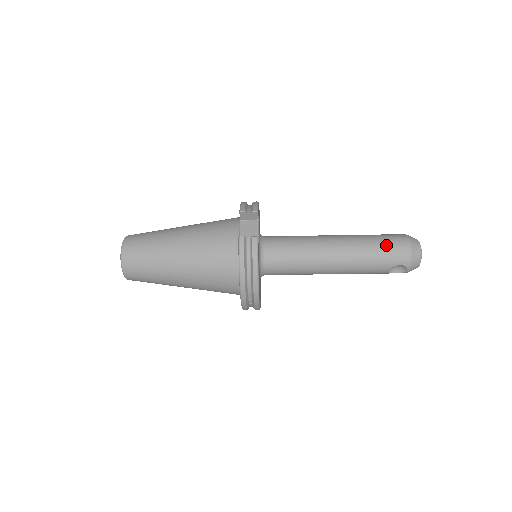
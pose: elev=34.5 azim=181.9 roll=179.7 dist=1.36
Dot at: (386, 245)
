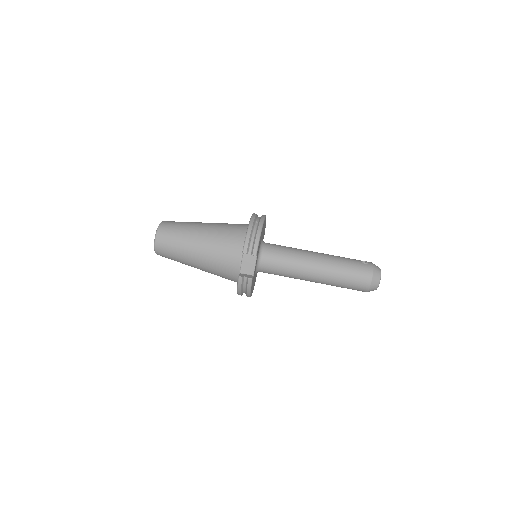
Dot at: (352, 281)
